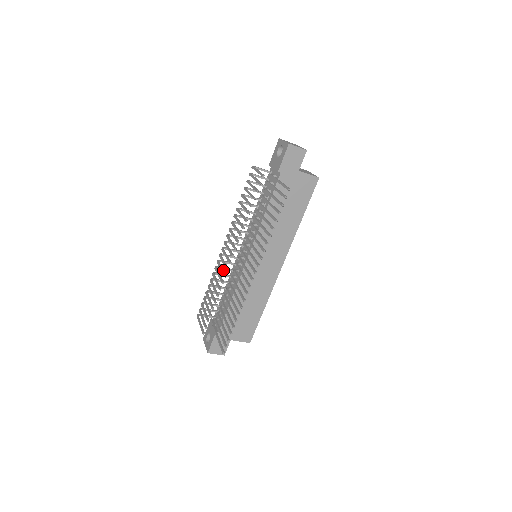
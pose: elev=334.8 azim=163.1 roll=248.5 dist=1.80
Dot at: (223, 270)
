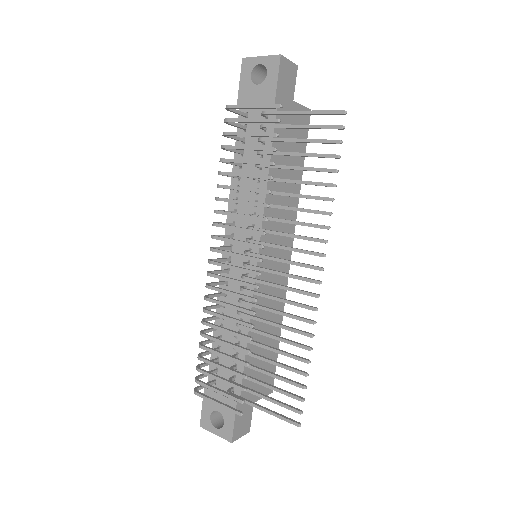
Dot at: (239, 293)
